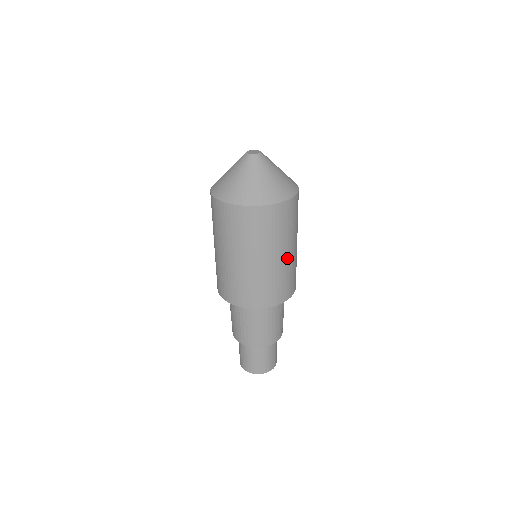
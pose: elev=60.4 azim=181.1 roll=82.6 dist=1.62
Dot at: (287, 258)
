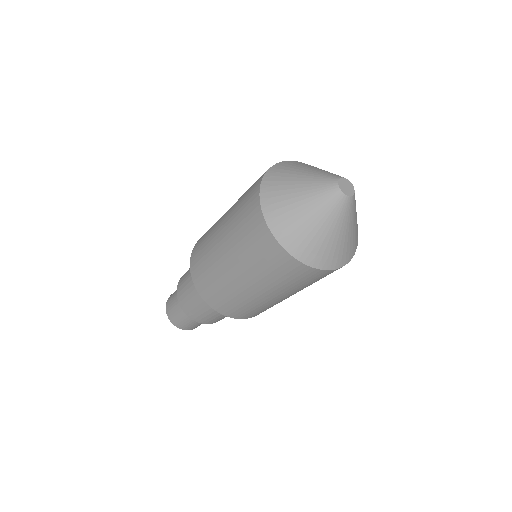
Dot at: occluded
